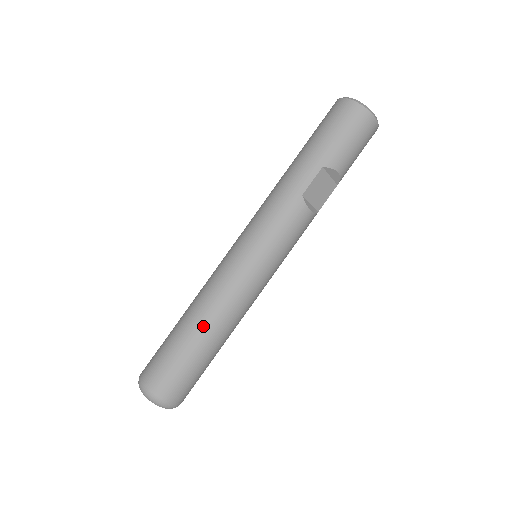
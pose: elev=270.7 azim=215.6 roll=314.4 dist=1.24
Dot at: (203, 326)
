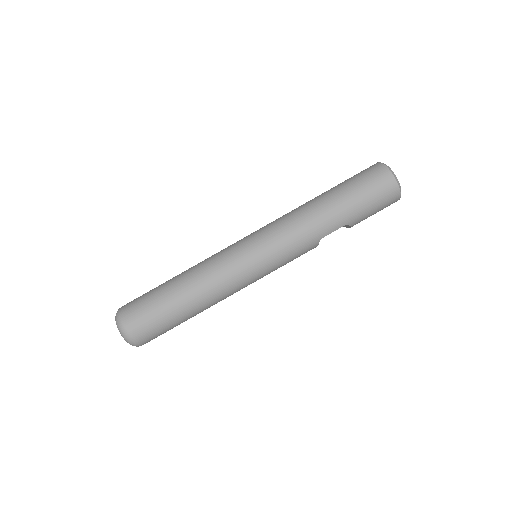
Dot at: (198, 306)
